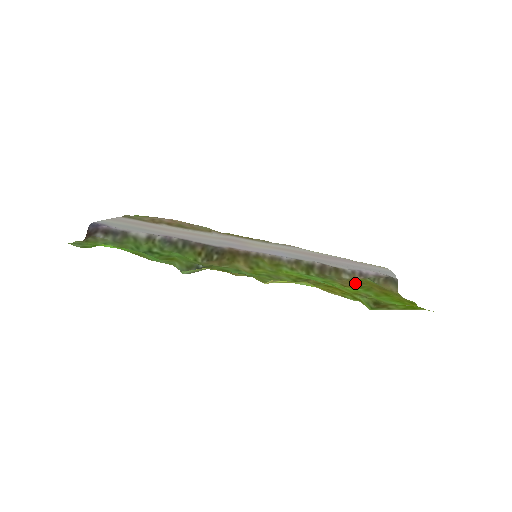
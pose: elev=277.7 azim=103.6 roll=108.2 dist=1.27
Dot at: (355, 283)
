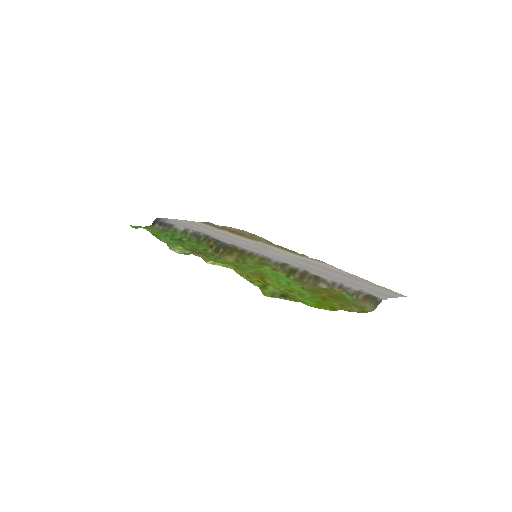
Dot at: (316, 289)
